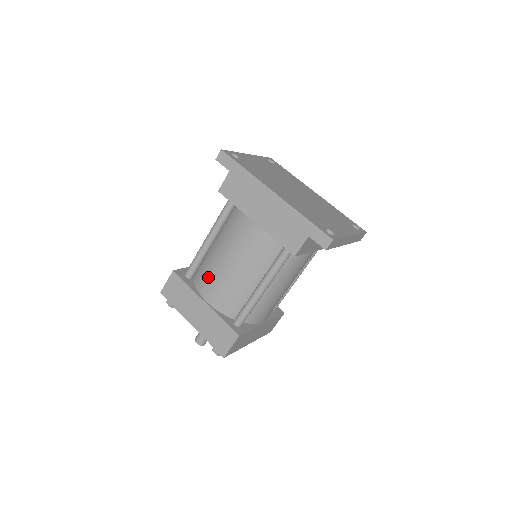
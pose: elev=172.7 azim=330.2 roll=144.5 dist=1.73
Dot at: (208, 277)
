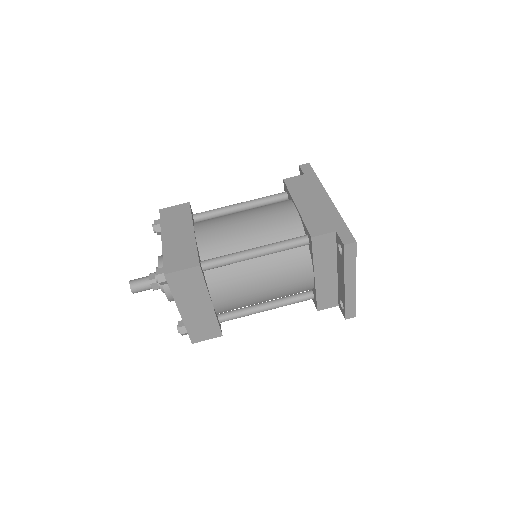
Dot at: (215, 221)
